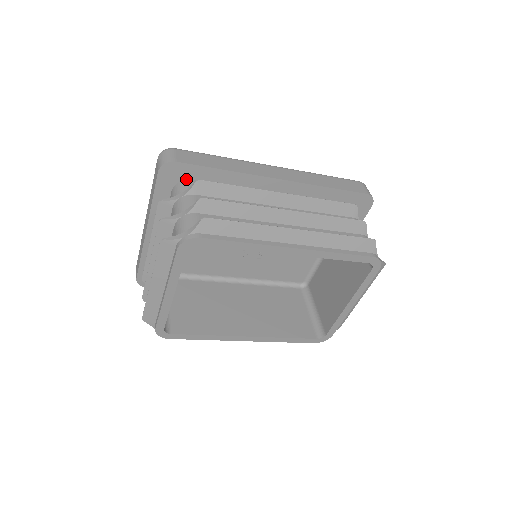
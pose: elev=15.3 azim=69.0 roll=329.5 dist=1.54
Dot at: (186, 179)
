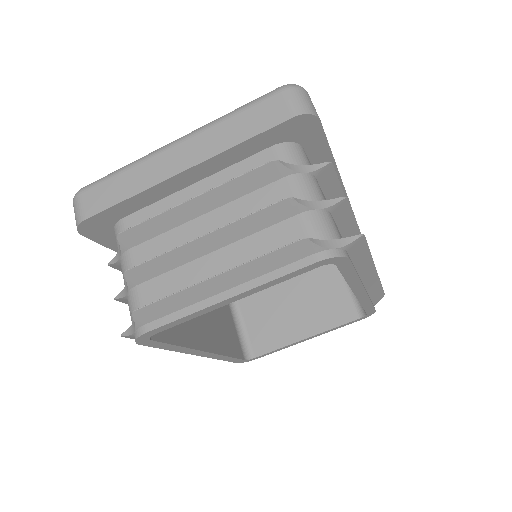
Dot at: (299, 143)
